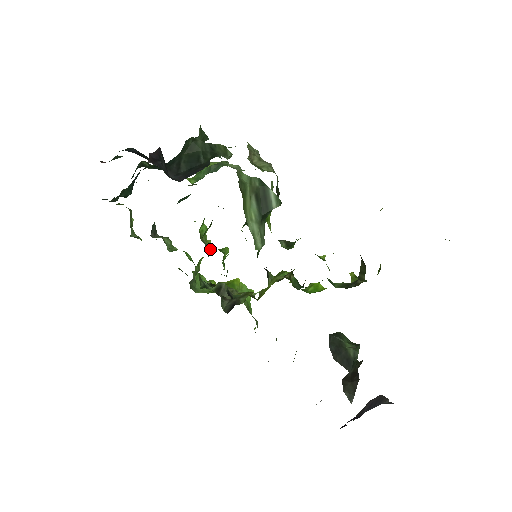
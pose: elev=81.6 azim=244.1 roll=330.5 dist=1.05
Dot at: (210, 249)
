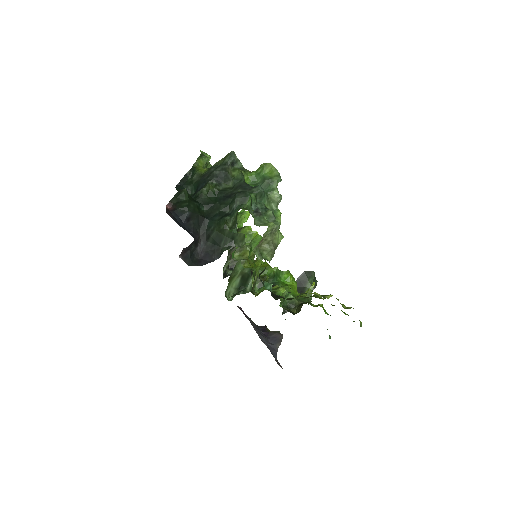
Dot at: (240, 223)
